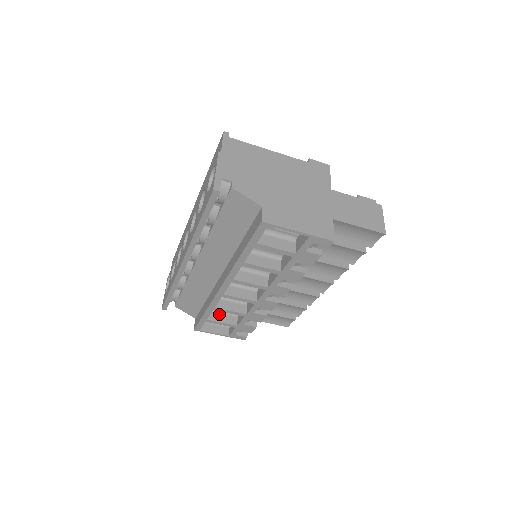
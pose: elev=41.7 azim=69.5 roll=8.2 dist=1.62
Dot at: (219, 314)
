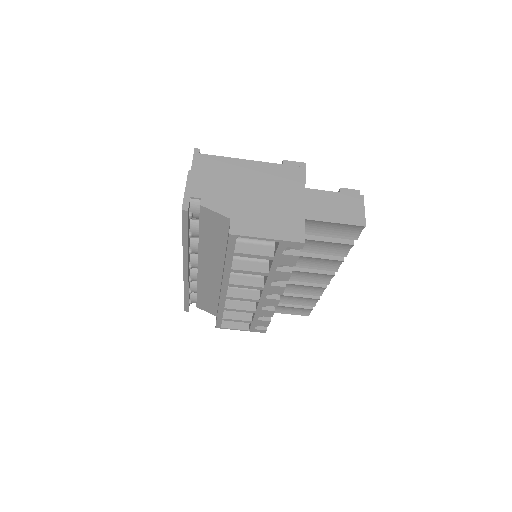
Dot at: (234, 312)
